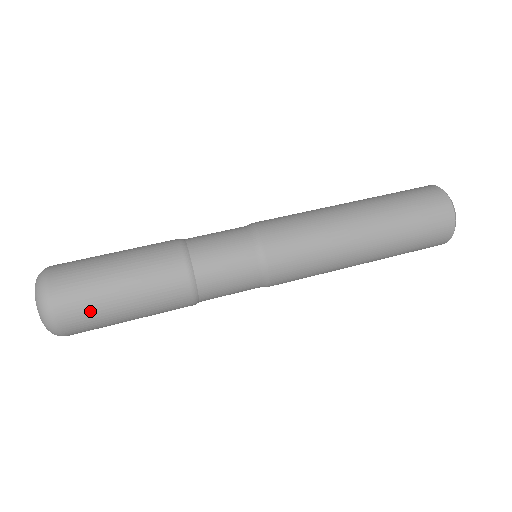
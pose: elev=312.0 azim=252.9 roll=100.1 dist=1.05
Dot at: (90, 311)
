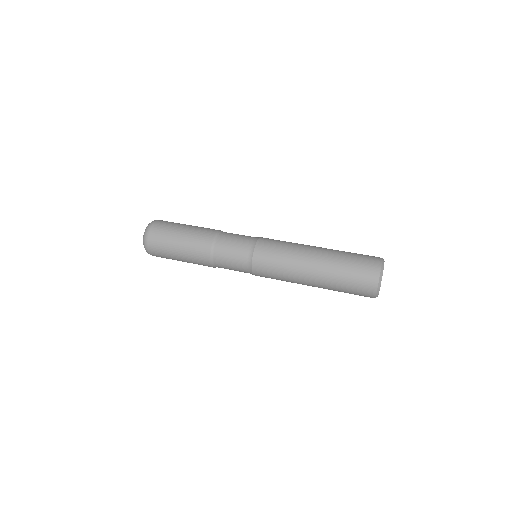
Dot at: (163, 252)
